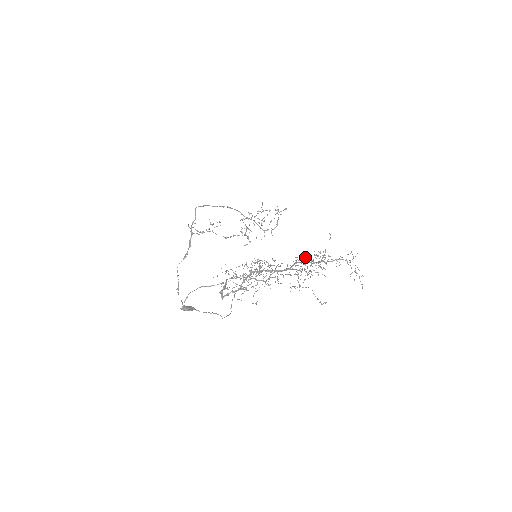
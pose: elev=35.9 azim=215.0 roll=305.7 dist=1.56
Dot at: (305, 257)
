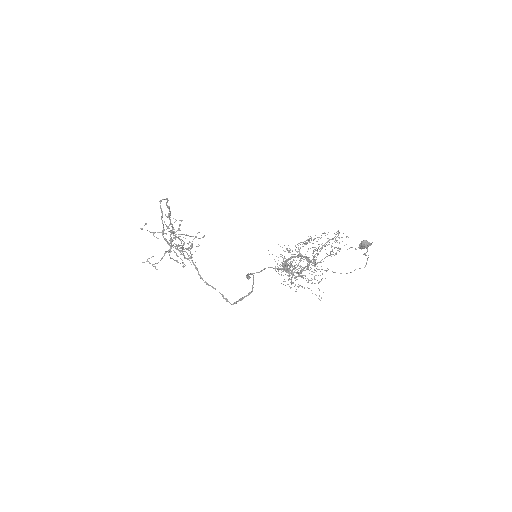
Dot at: occluded
